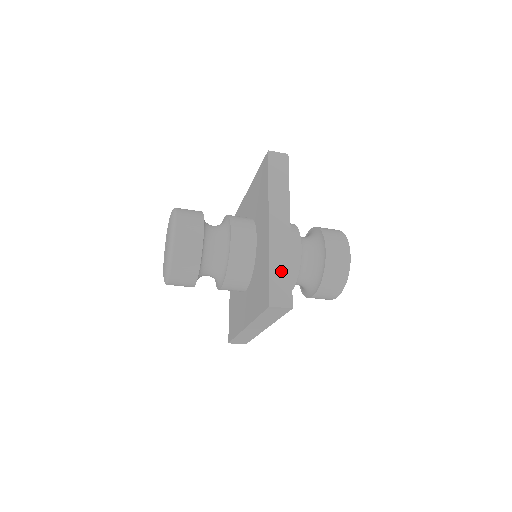
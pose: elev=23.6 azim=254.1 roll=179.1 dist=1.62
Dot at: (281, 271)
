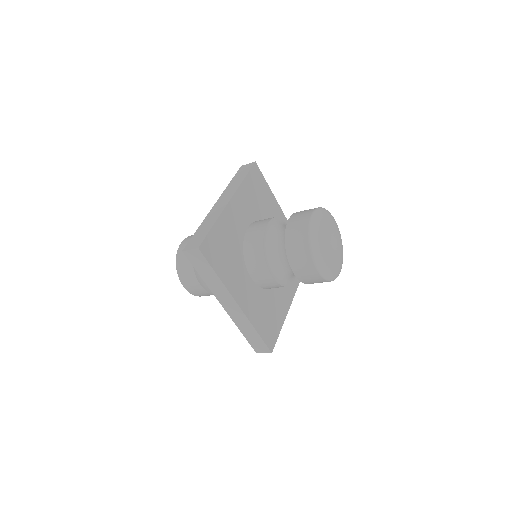
Dot at: (251, 334)
